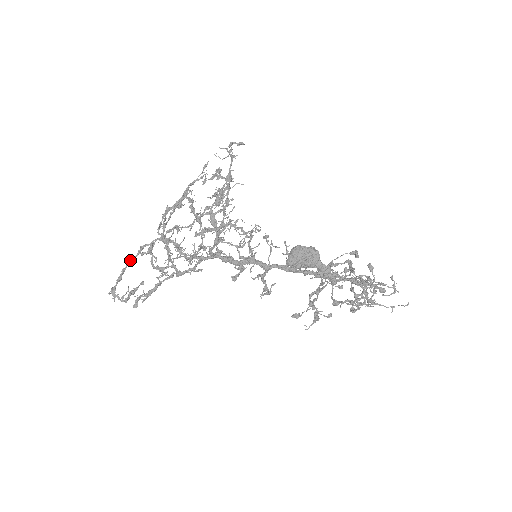
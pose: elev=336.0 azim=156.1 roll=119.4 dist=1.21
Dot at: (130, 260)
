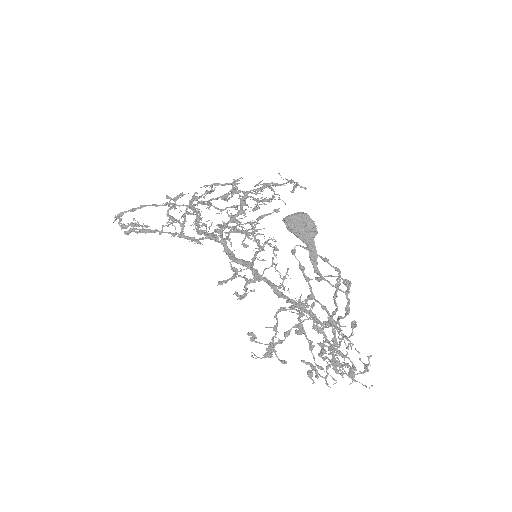
Dot at: (154, 204)
